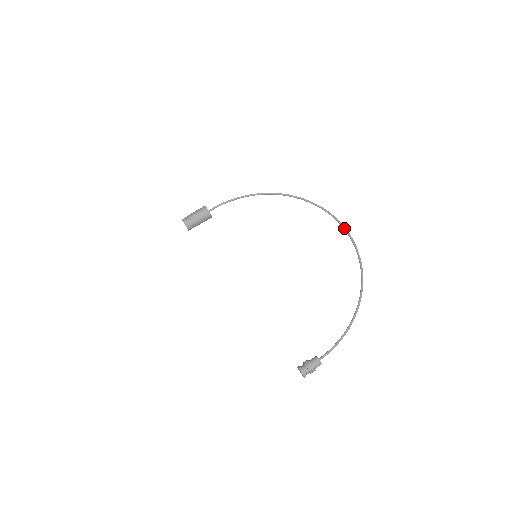
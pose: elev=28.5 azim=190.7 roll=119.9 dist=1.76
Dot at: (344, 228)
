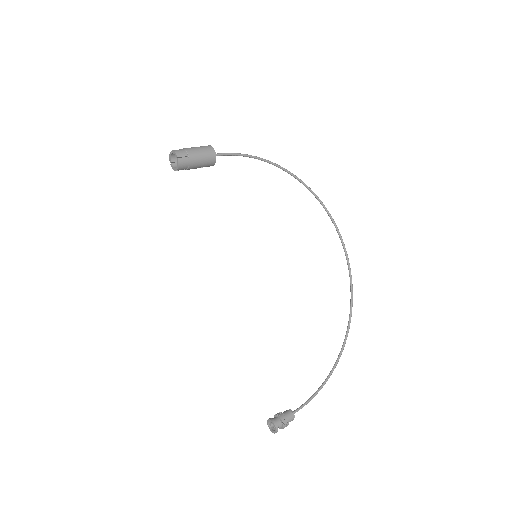
Dot at: (348, 260)
